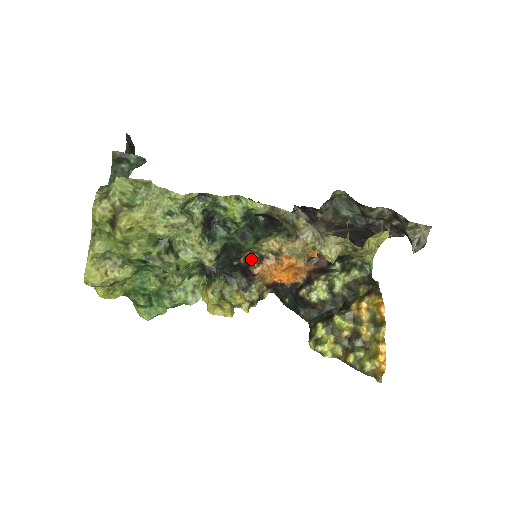
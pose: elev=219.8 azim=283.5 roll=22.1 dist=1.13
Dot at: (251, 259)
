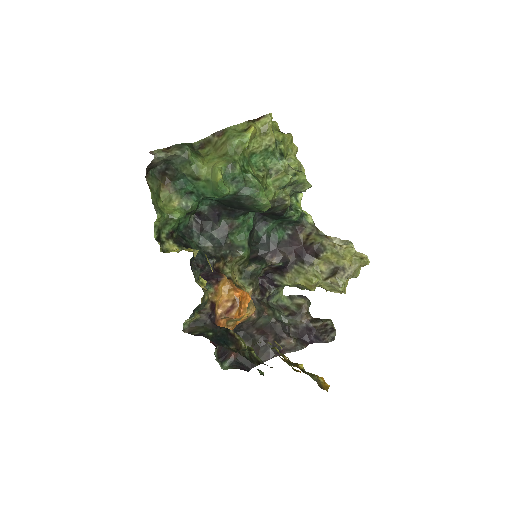
Dot at: (221, 272)
